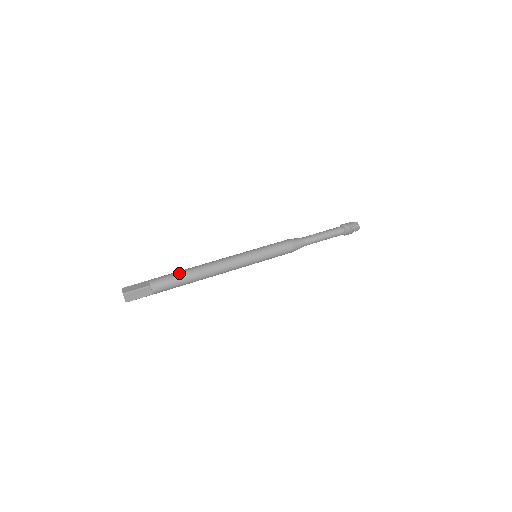
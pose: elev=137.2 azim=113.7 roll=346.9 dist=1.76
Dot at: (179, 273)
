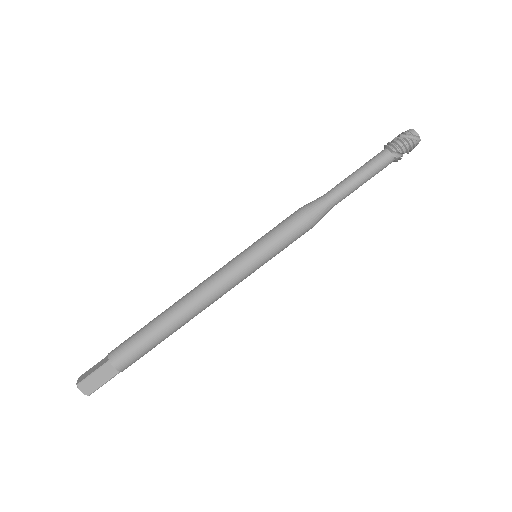
Dot at: (154, 341)
